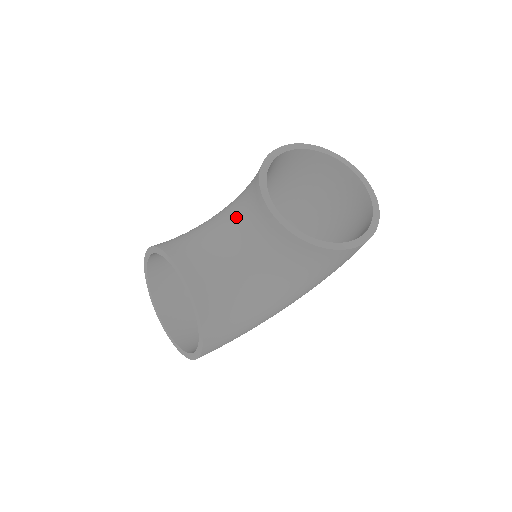
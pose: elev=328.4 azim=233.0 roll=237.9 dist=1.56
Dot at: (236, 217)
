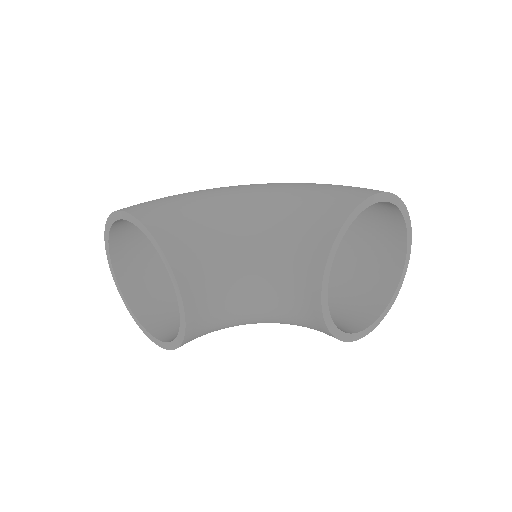
Dot at: (271, 254)
